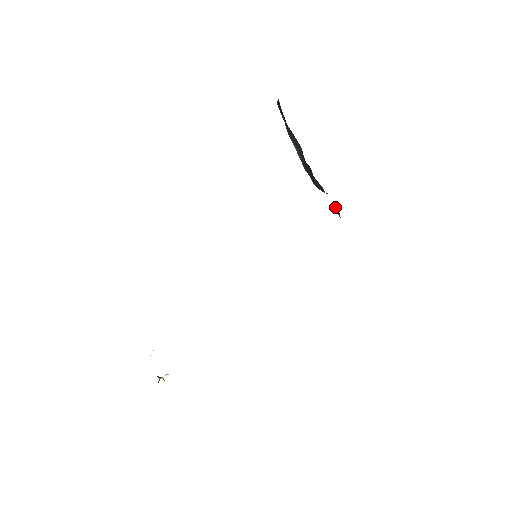
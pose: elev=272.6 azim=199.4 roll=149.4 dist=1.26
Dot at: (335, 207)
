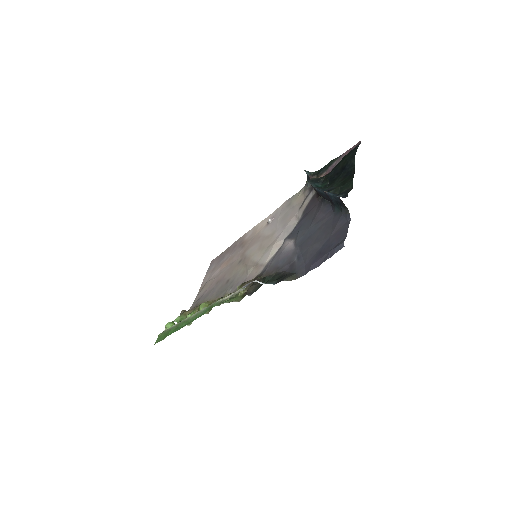
Dot at: occluded
